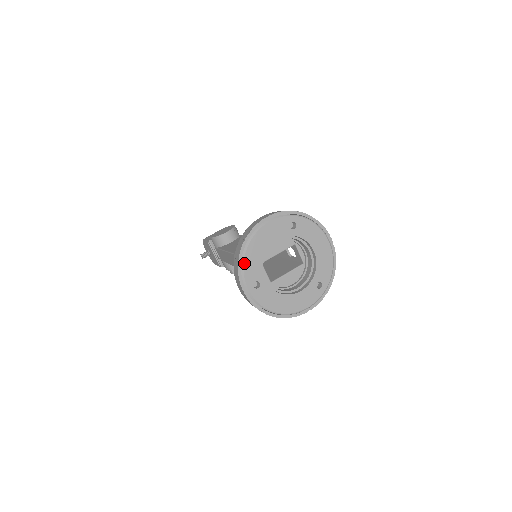
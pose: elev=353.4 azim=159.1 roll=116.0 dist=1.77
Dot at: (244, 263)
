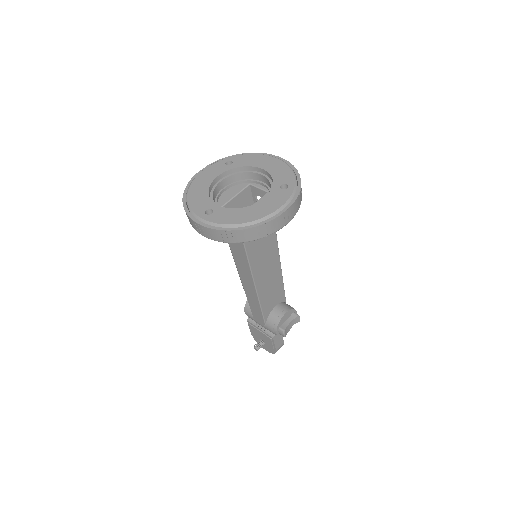
Dot at: (188, 203)
